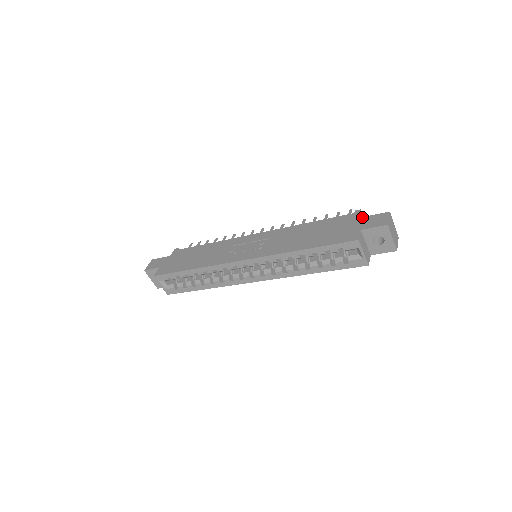
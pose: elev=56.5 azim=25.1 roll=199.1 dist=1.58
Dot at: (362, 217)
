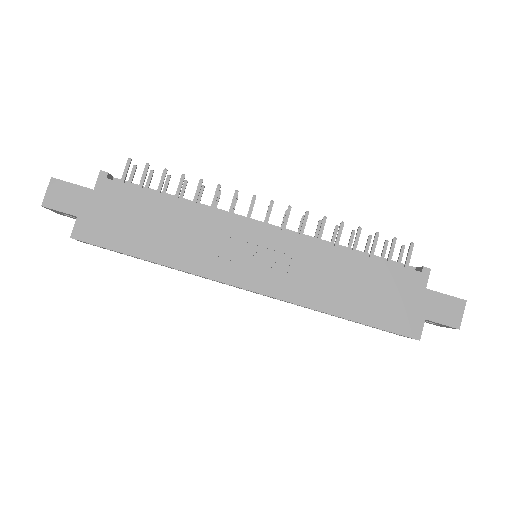
Dot at: (431, 291)
